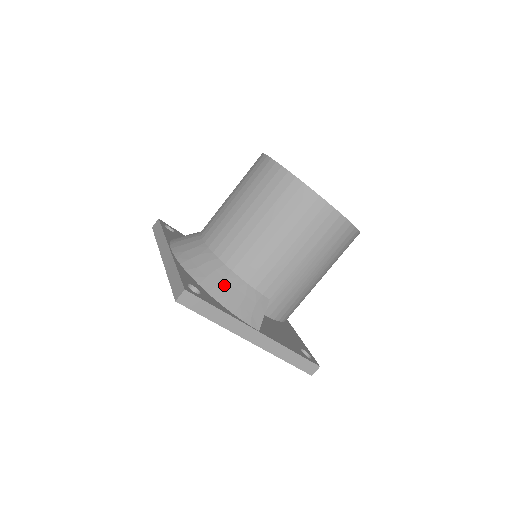
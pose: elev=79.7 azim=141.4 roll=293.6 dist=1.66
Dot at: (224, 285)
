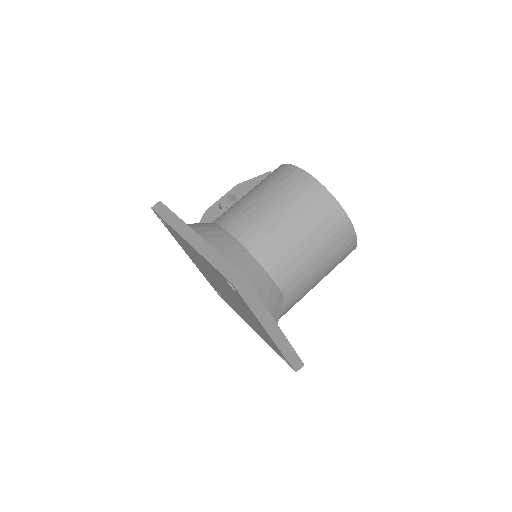
Dot at: (256, 277)
